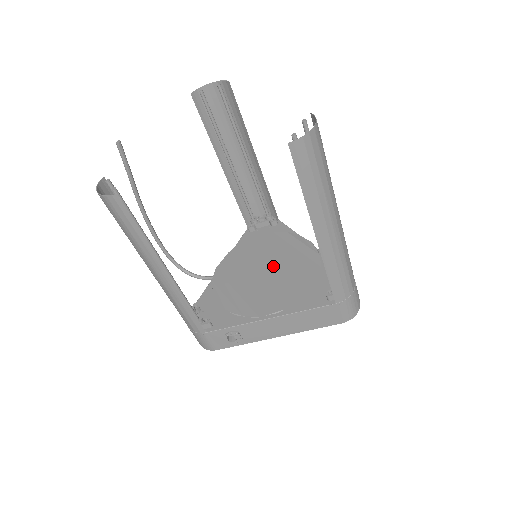
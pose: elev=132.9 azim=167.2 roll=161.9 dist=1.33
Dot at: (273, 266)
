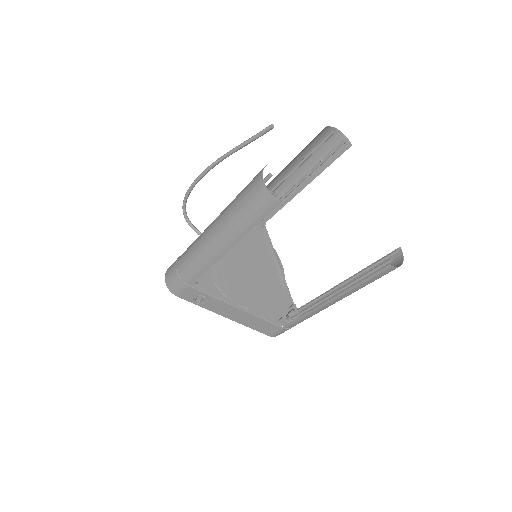
Dot at: (254, 266)
